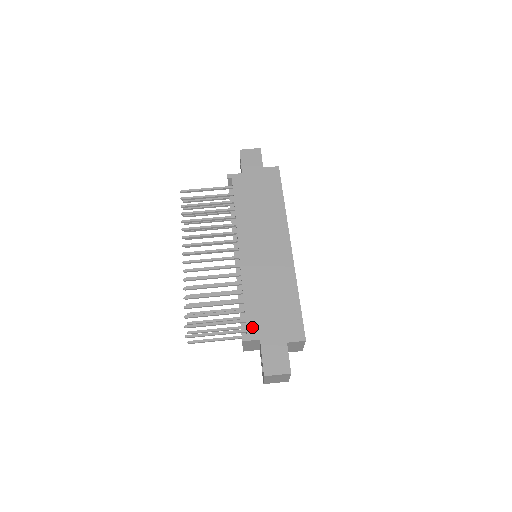
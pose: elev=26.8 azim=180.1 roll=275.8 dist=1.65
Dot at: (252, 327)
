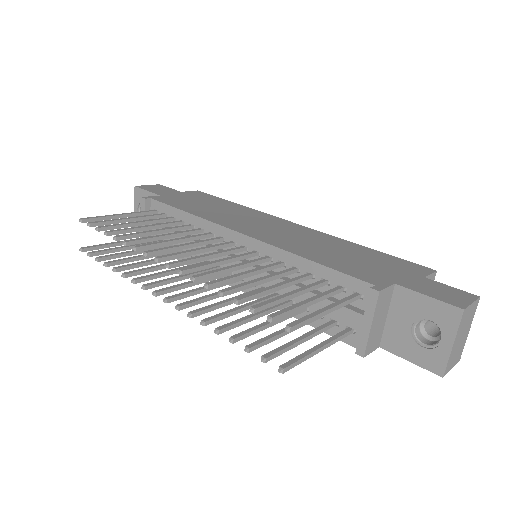
Dot at: (366, 277)
